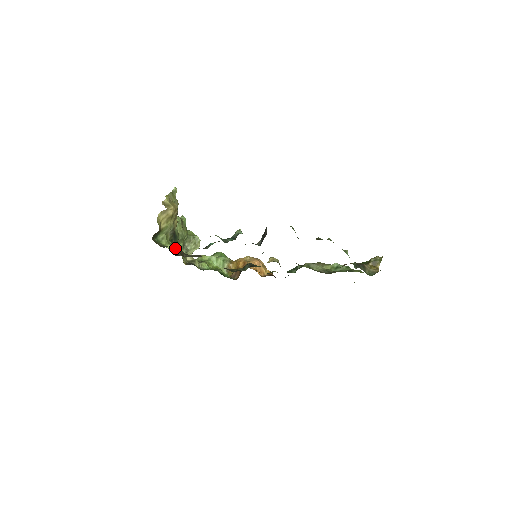
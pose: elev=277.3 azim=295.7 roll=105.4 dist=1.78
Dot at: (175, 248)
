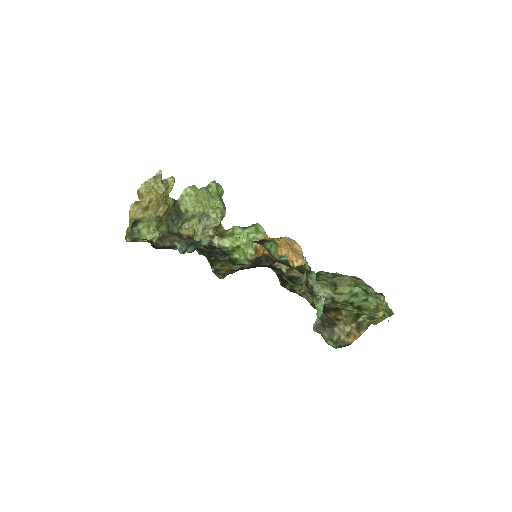
Dot at: (185, 225)
